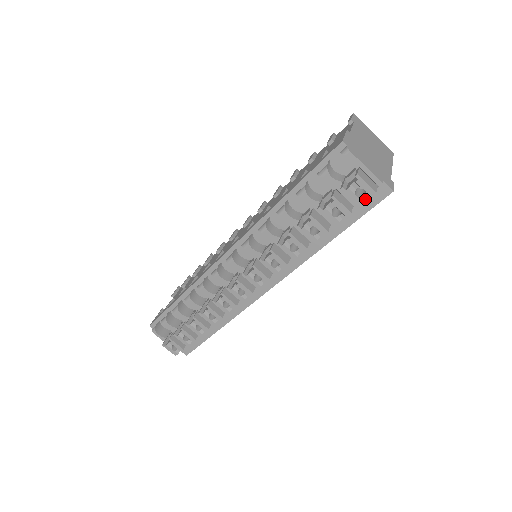
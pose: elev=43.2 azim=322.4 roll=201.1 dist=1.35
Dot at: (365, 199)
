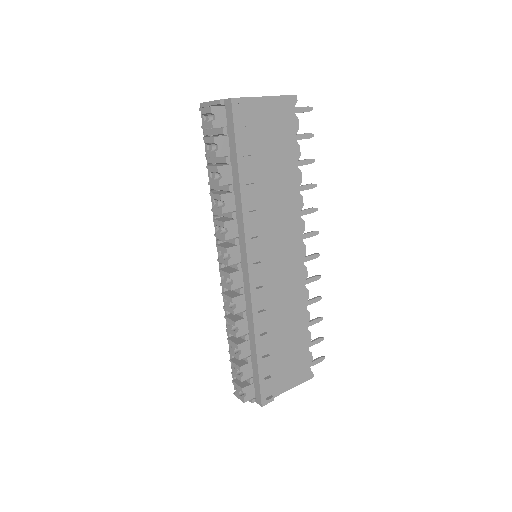
Dot at: (214, 119)
